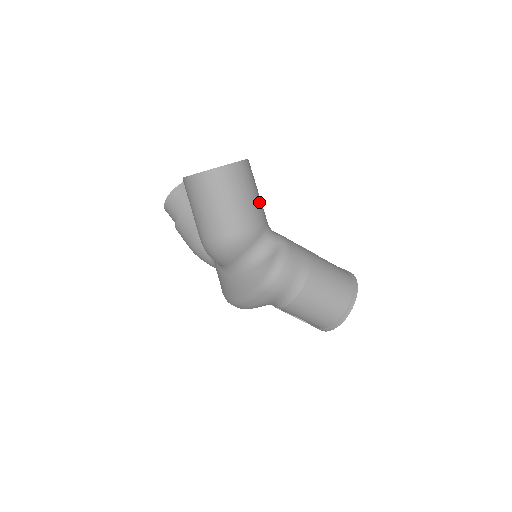
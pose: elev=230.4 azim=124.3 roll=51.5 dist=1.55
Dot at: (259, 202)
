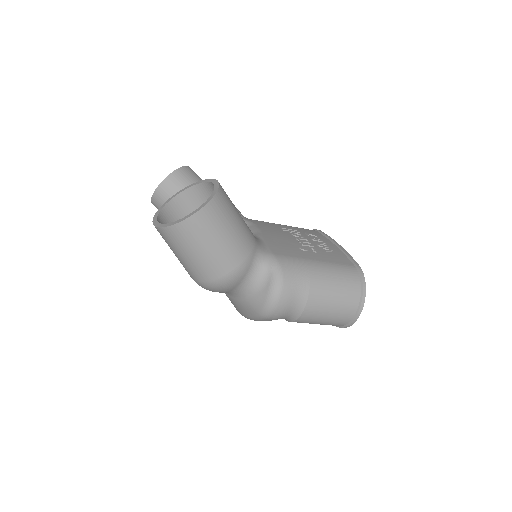
Dot at: (241, 232)
